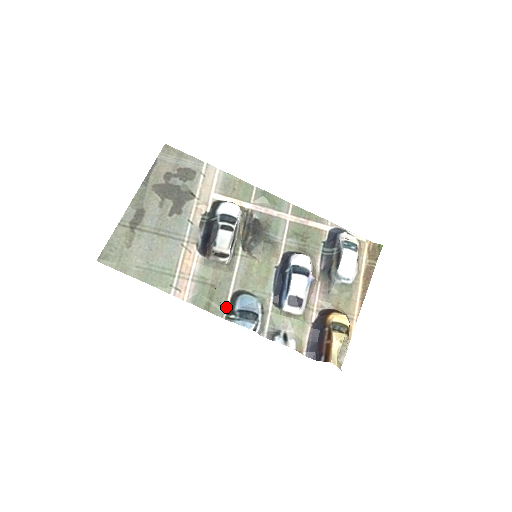
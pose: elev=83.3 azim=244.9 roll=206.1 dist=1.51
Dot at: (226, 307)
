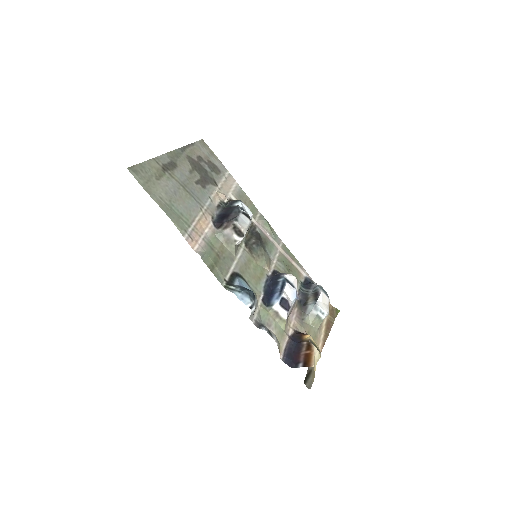
Dot at: (226, 278)
